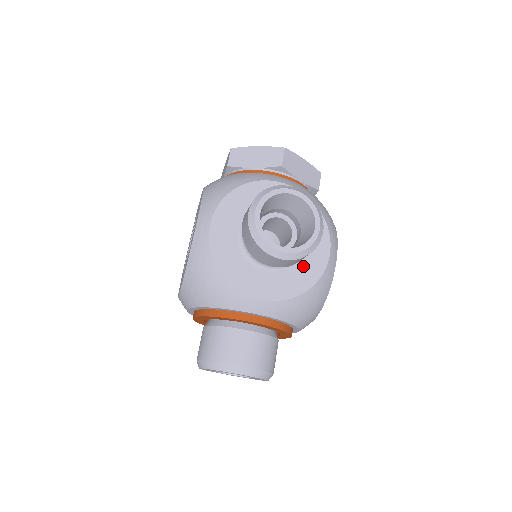
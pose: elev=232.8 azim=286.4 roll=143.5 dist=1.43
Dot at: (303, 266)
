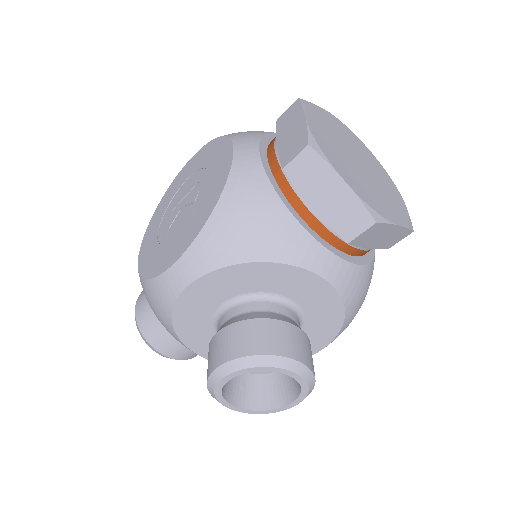
Dot at: occluded
